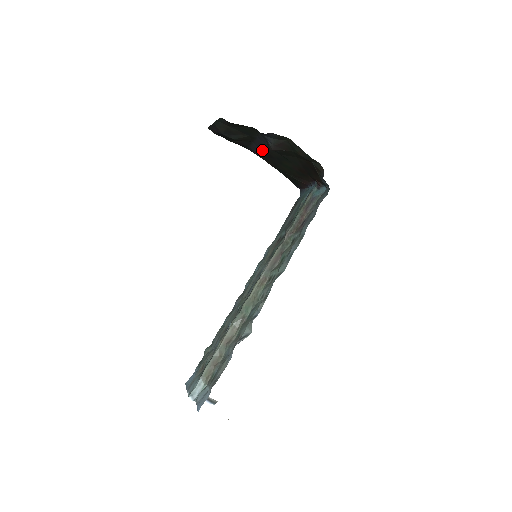
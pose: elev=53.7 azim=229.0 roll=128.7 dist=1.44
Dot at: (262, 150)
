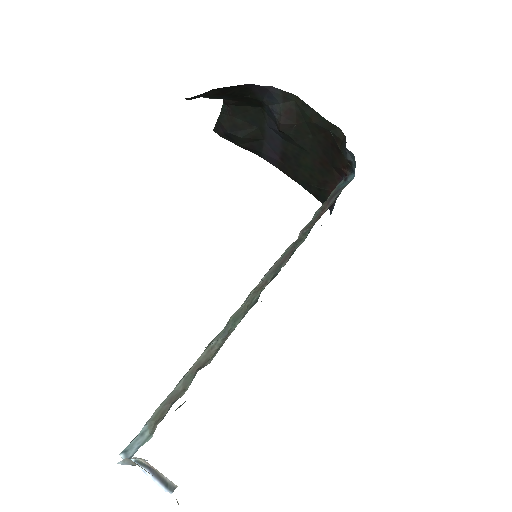
Dot at: (276, 150)
